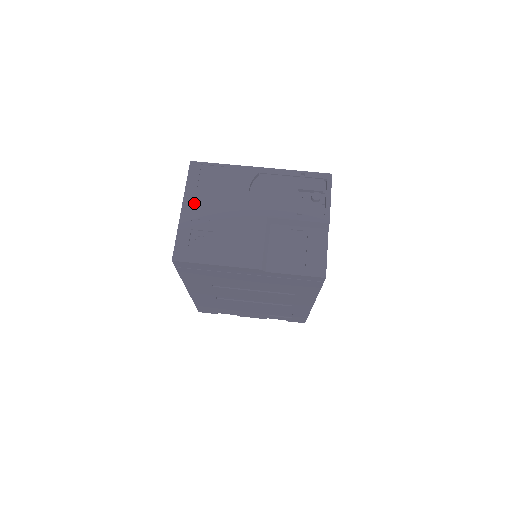
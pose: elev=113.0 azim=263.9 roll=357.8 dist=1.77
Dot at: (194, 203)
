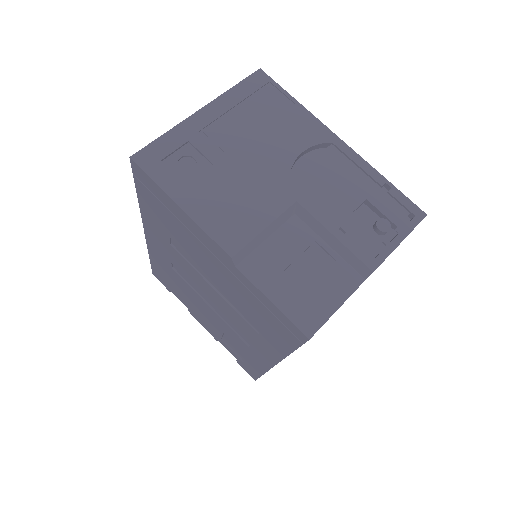
Dot at: (221, 115)
